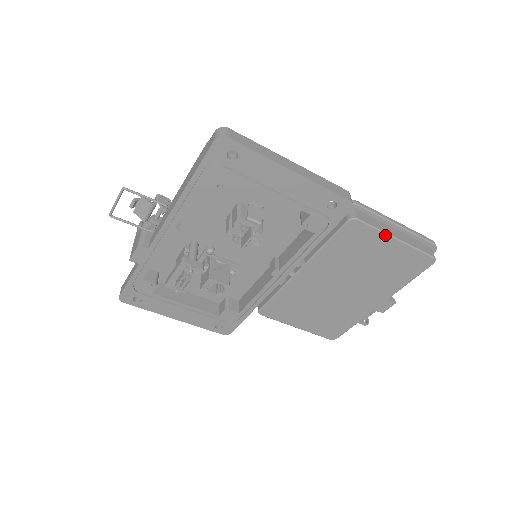
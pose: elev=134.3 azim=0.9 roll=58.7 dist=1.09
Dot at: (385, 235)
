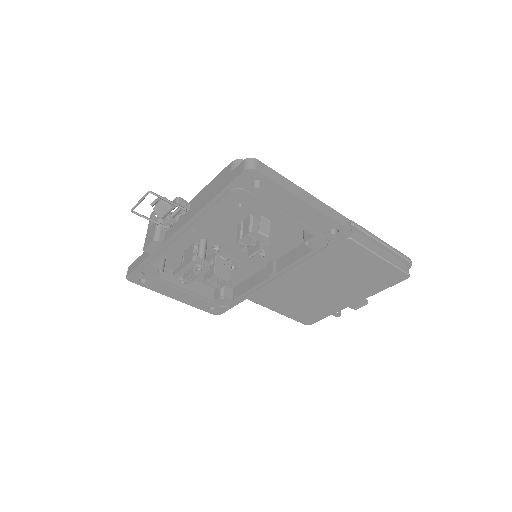
Dot at: (372, 253)
